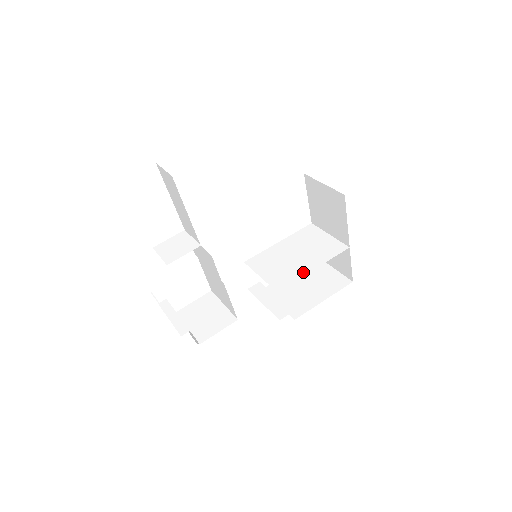
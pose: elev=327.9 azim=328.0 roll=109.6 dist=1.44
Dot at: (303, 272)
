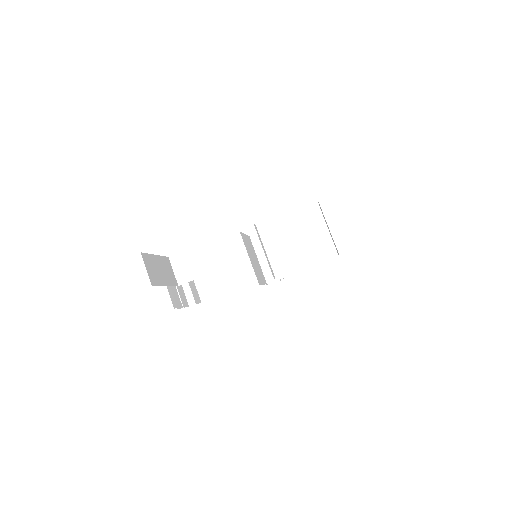
Dot at: (293, 271)
